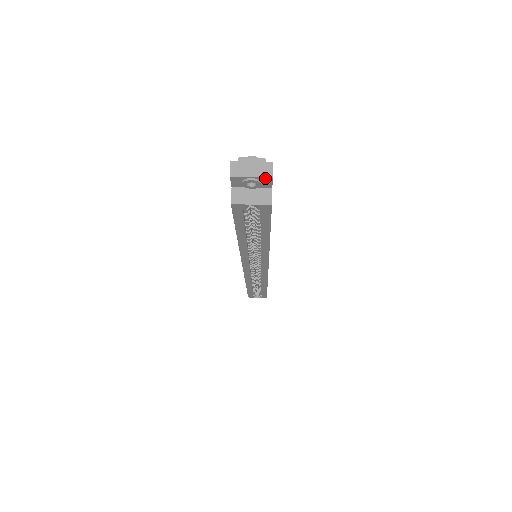
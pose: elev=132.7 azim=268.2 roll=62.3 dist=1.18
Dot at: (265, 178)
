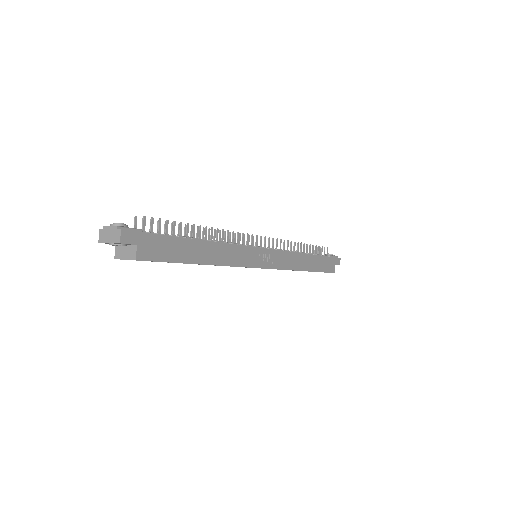
Dot at: (118, 243)
